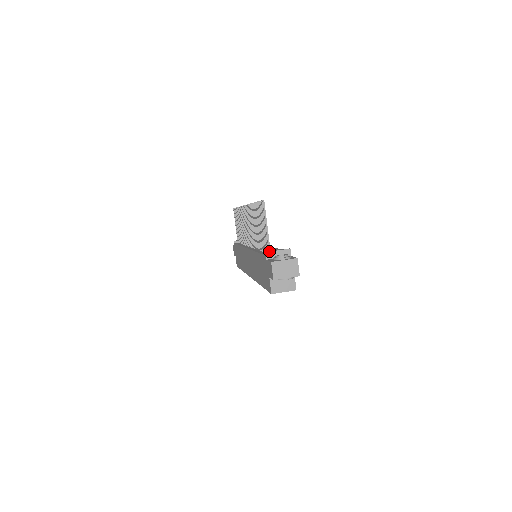
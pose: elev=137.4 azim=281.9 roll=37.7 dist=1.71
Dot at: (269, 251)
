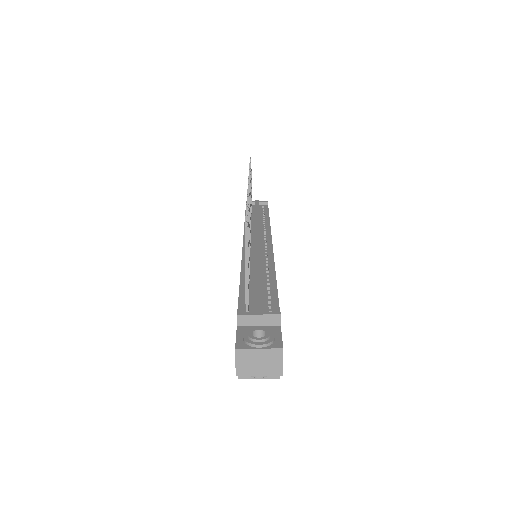
Dot at: (243, 313)
